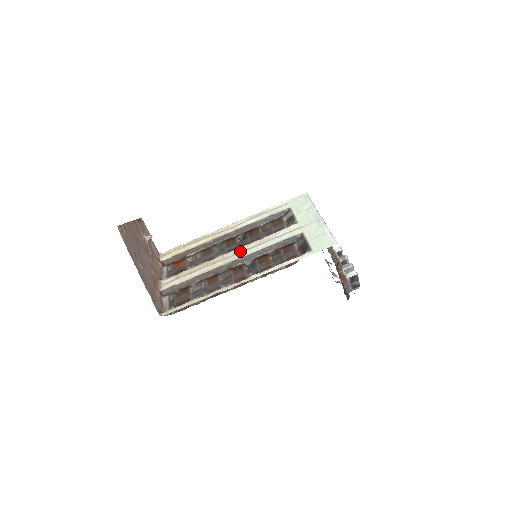
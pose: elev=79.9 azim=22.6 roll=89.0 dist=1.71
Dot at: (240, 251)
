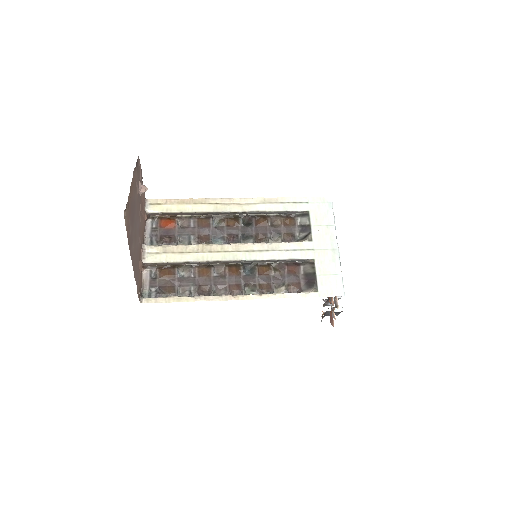
Dot at: (243, 249)
